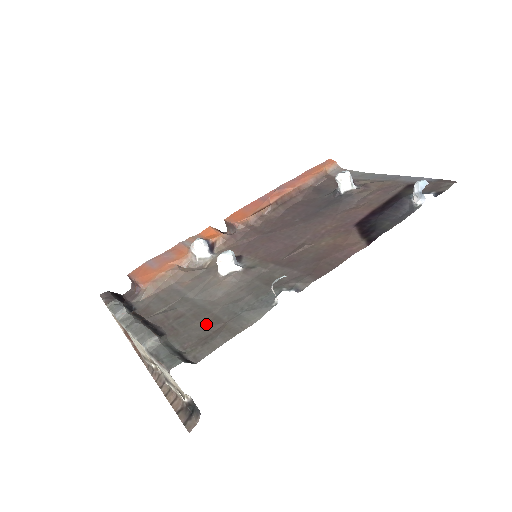
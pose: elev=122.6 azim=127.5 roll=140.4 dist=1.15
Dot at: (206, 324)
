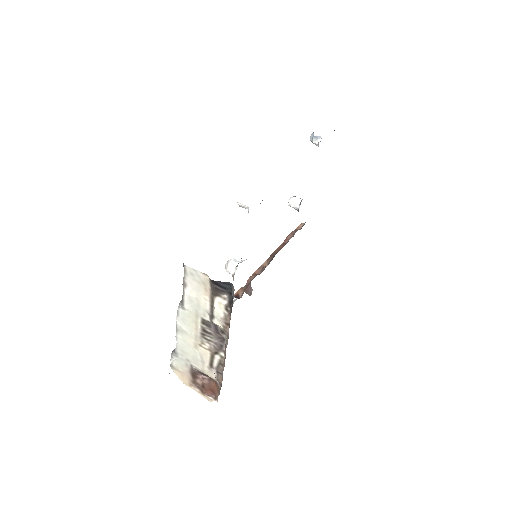
Dot at: occluded
